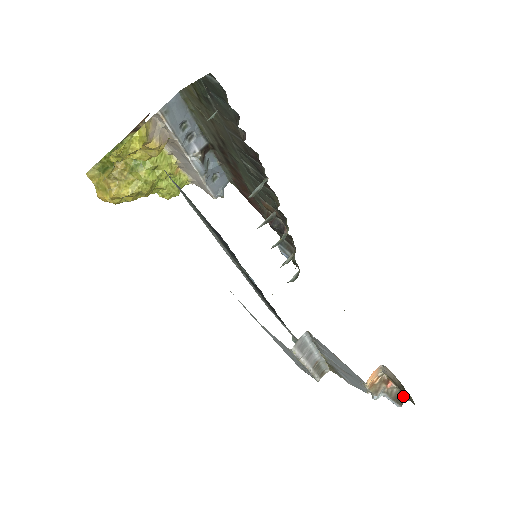
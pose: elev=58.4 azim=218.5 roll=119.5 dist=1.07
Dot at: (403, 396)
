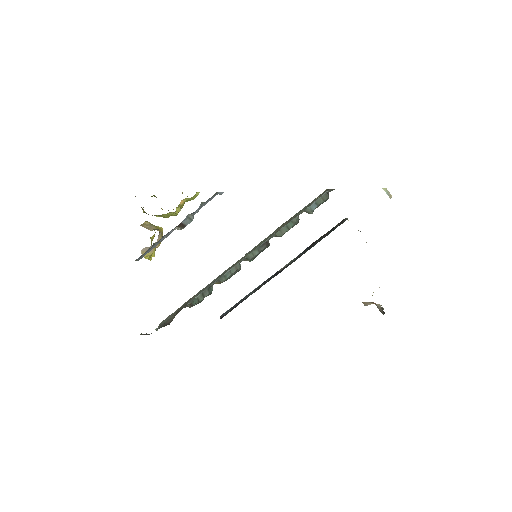
Dot at: (384, 312)
